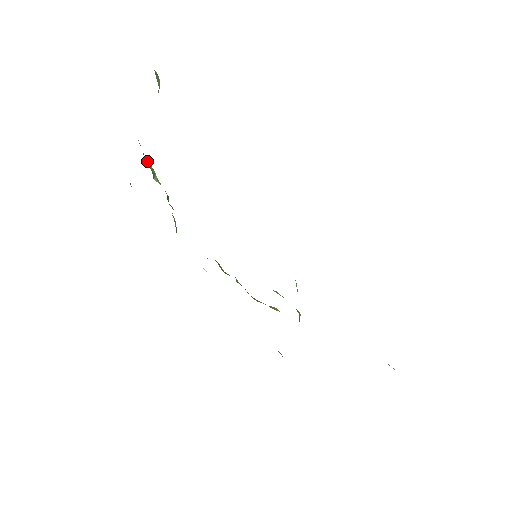
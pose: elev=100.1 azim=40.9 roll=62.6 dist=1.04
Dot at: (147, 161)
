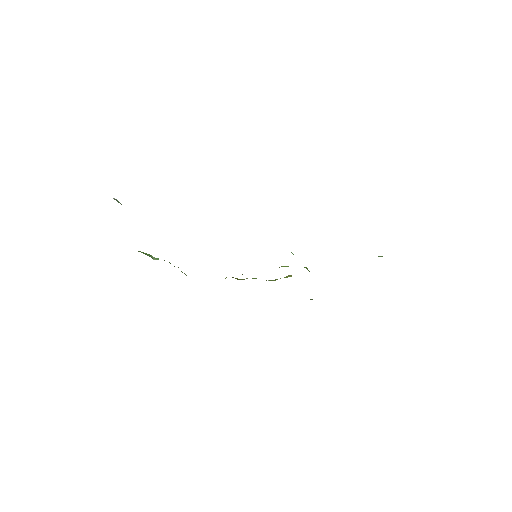
Dot at: occluded
